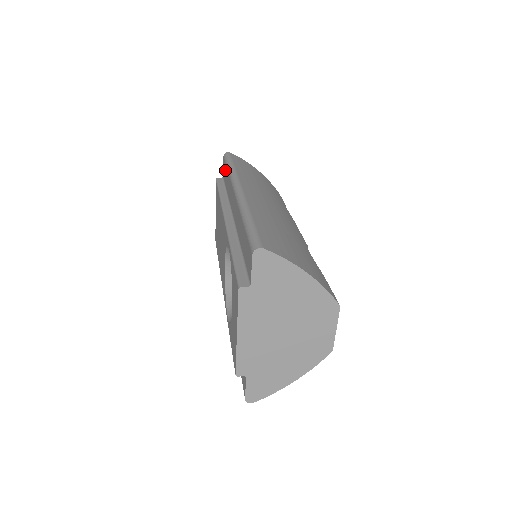
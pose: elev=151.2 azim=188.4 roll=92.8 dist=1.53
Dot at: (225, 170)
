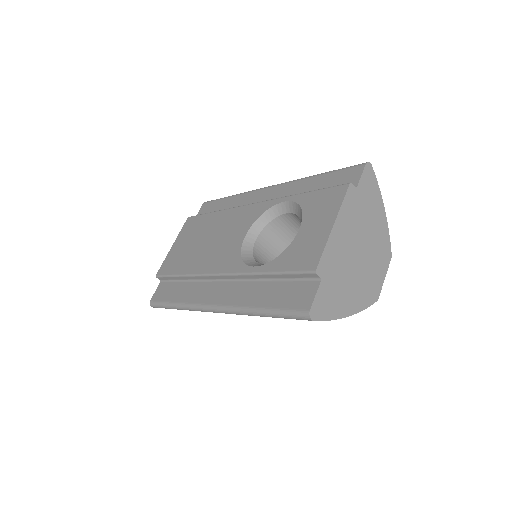
Dot at: (213, 205)
